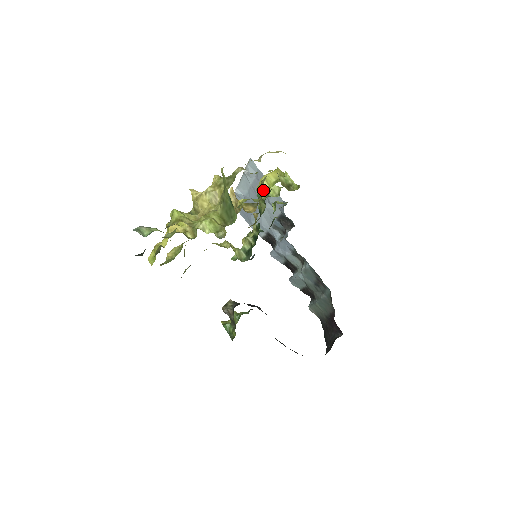
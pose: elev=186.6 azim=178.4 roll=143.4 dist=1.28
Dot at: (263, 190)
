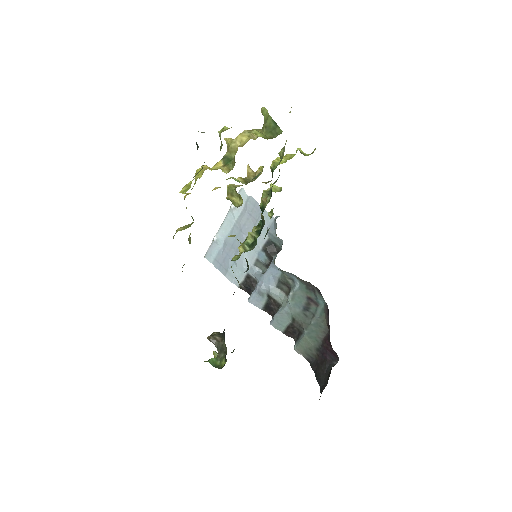
Dot at: (283, 154)
